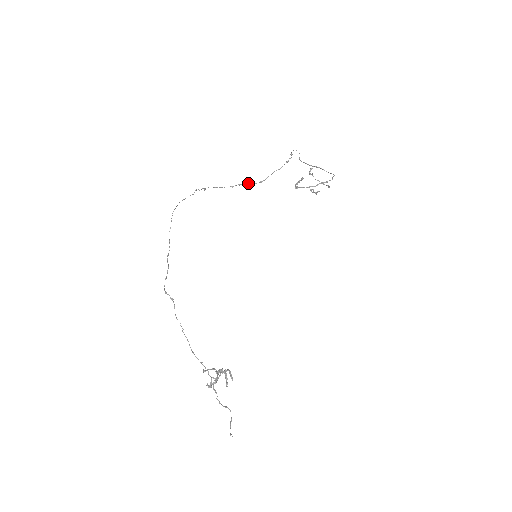
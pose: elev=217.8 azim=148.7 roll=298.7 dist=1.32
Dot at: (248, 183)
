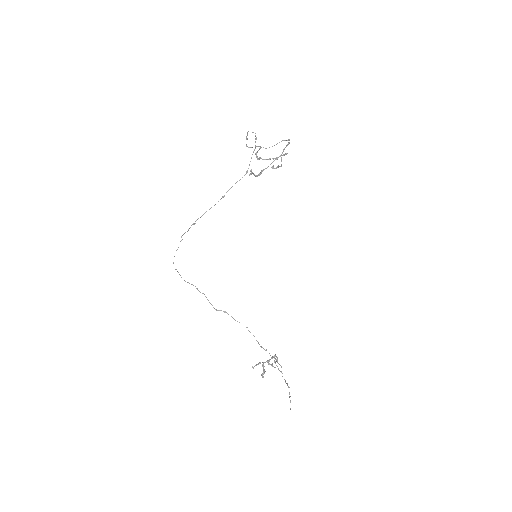
Dot at: (236, 182)
